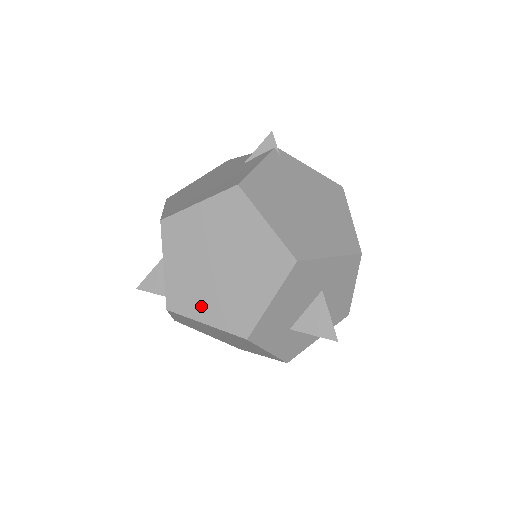
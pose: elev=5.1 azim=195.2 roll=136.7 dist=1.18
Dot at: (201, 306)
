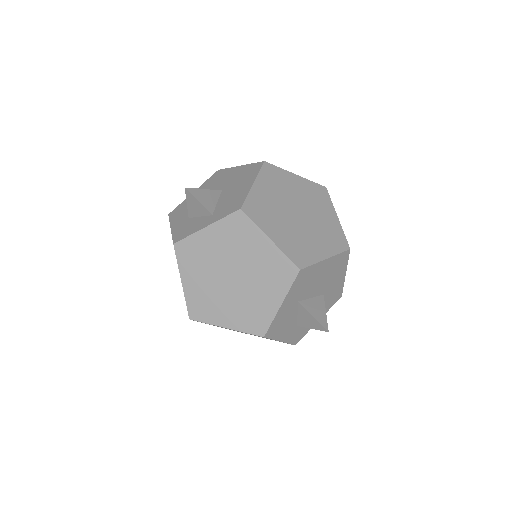
Dot at: (272, 226)
